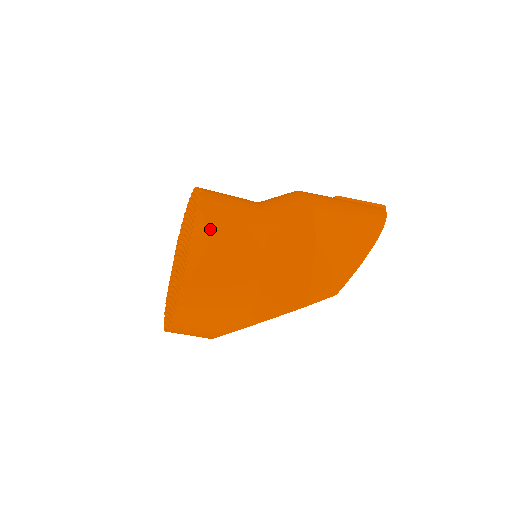
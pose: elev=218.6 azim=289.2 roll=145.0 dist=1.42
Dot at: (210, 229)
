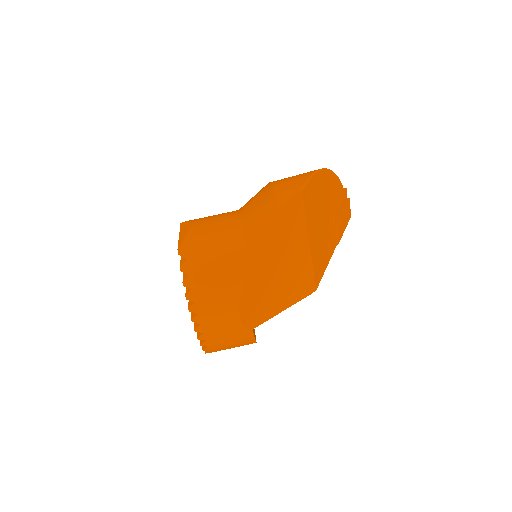
Dot at: (191, 221)
